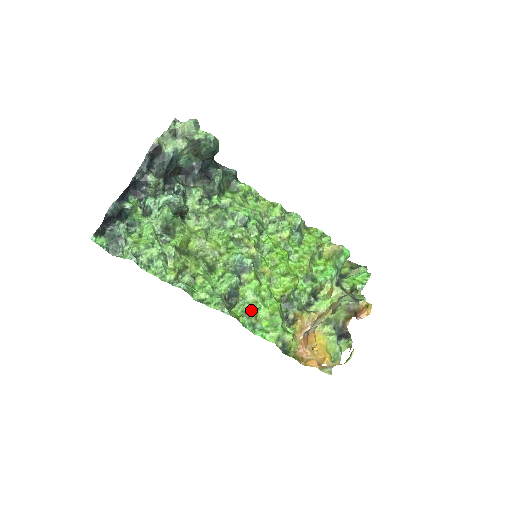
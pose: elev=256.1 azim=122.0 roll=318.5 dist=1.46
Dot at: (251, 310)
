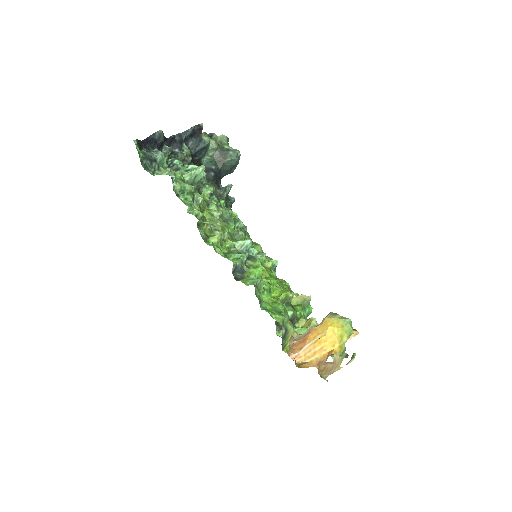
Dot at: (262, 284)
